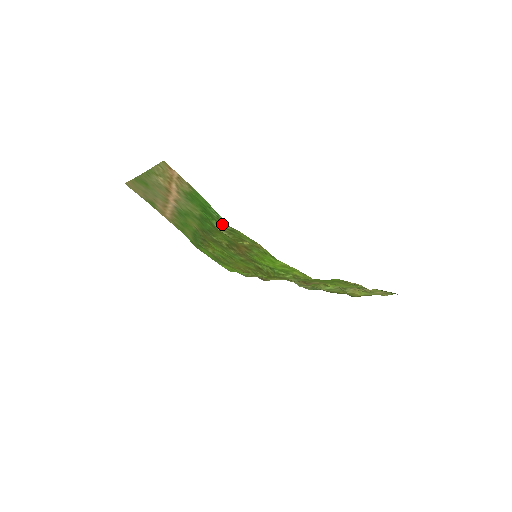
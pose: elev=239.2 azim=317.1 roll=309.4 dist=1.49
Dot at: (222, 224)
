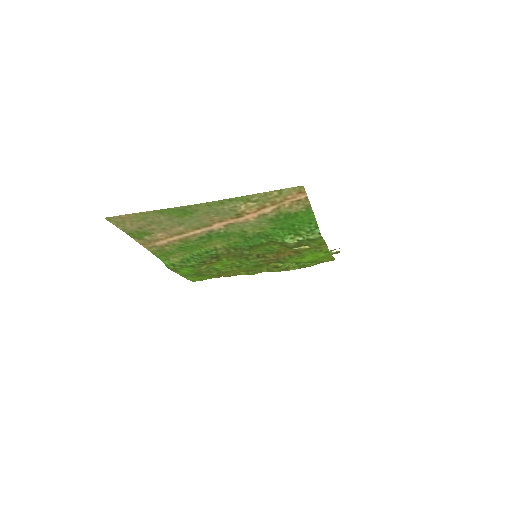
Dot at: (308, 236)
